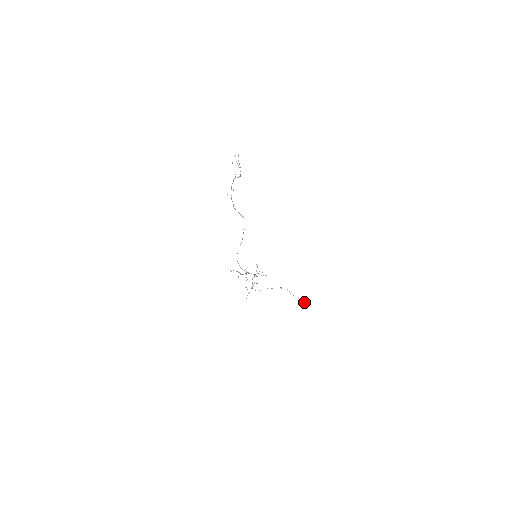
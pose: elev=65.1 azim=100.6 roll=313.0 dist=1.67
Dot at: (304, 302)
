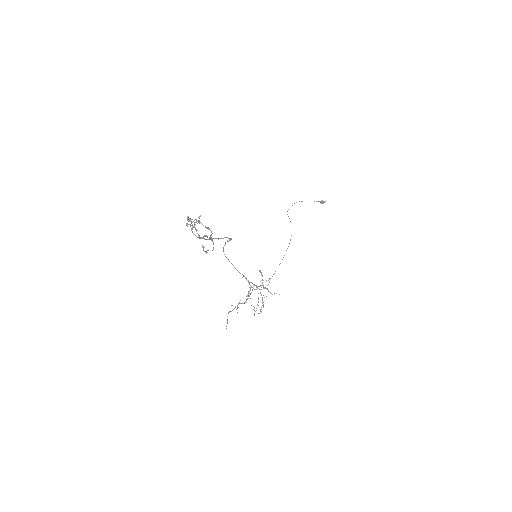
Dot at: (320, 202)
